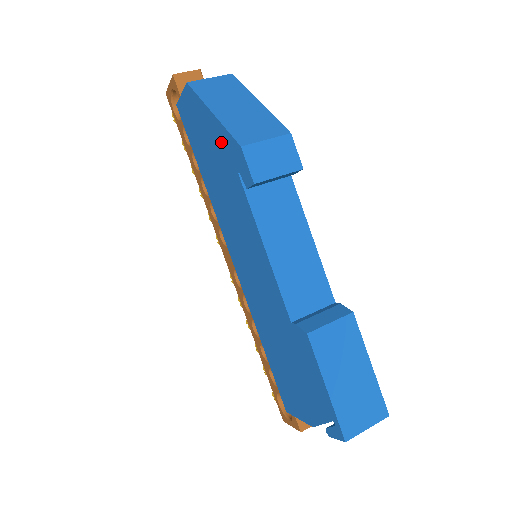
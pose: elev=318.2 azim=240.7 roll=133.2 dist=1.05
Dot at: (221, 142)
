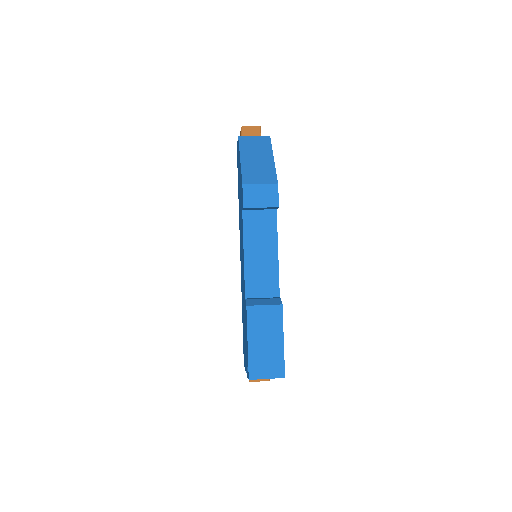
Dot at: occluded
